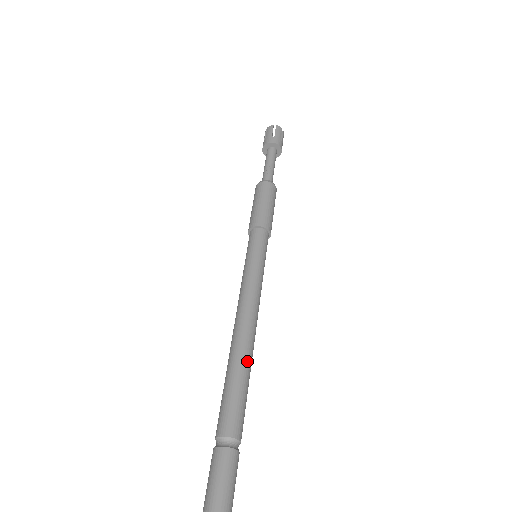
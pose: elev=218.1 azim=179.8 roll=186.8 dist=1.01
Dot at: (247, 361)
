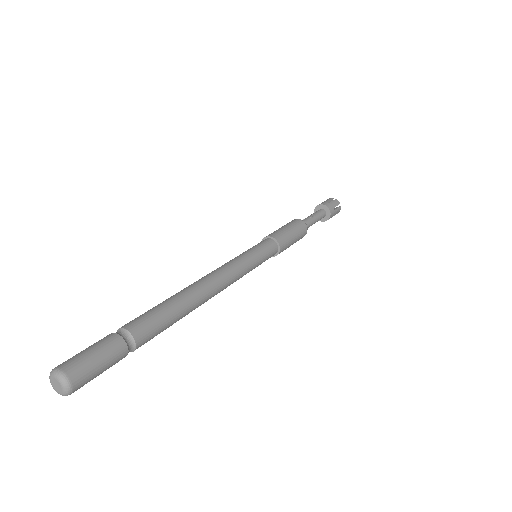
Dot at: (189, 300)
